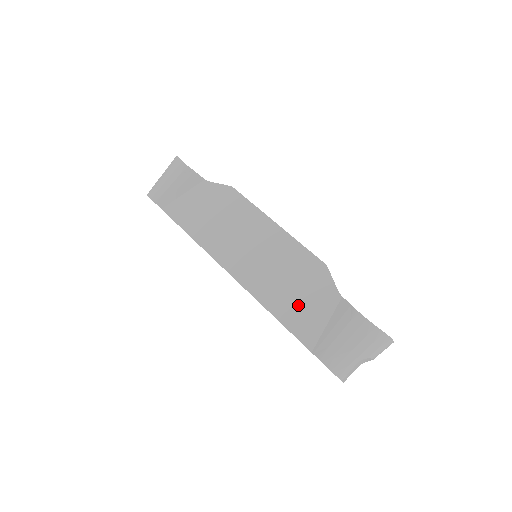
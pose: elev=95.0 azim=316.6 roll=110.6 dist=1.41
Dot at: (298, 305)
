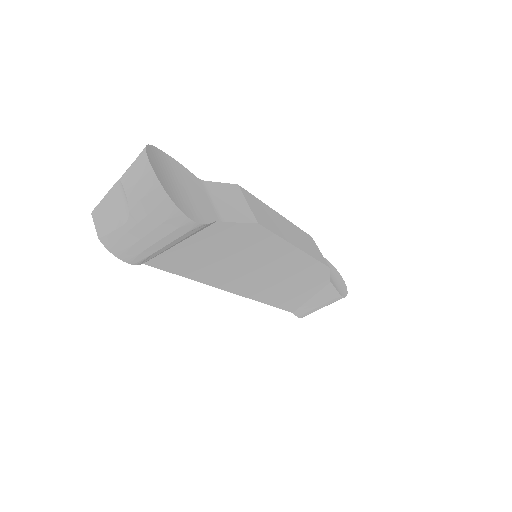
Dot at: (294, 295)
